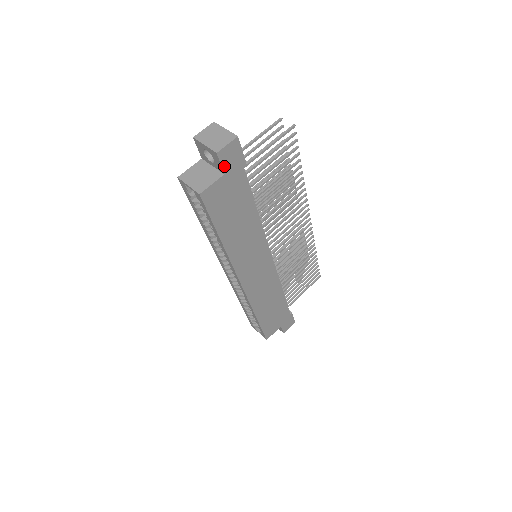
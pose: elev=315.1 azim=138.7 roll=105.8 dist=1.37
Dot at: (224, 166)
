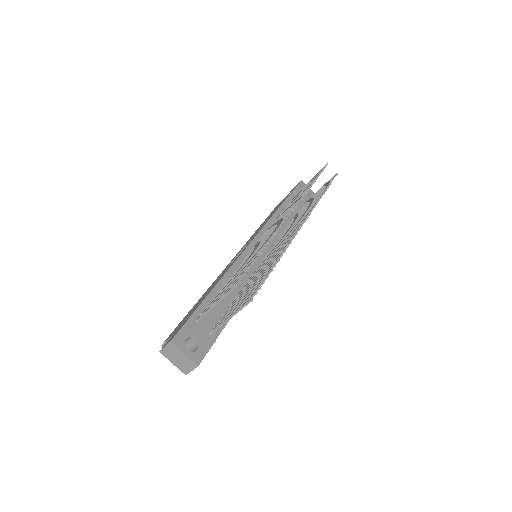
Dot at: occluded
